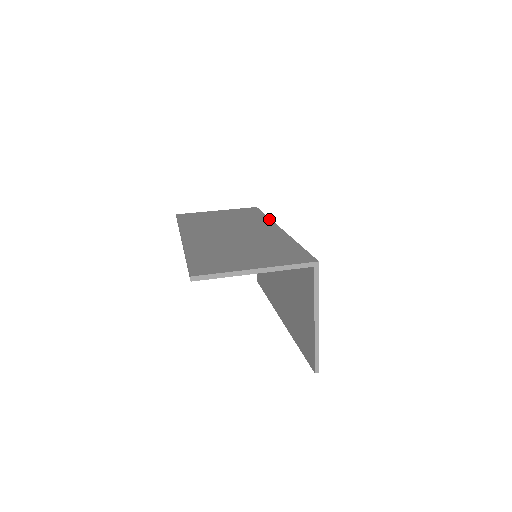
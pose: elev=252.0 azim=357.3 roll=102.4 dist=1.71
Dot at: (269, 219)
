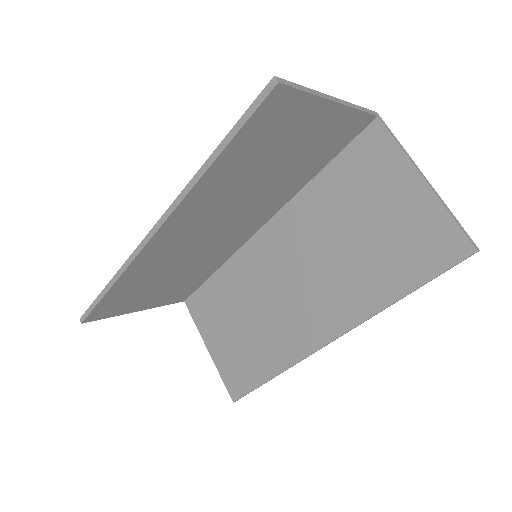
Dot at: occluded
